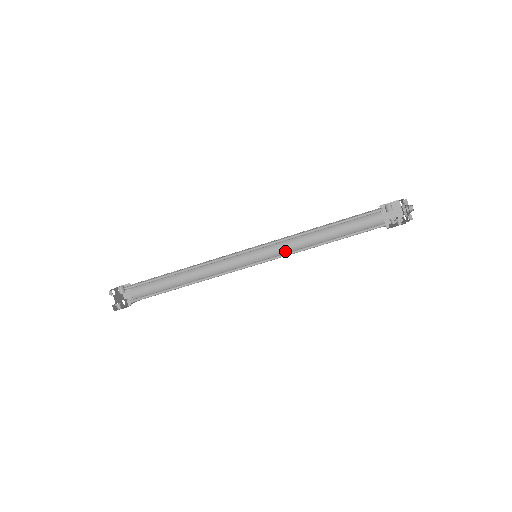
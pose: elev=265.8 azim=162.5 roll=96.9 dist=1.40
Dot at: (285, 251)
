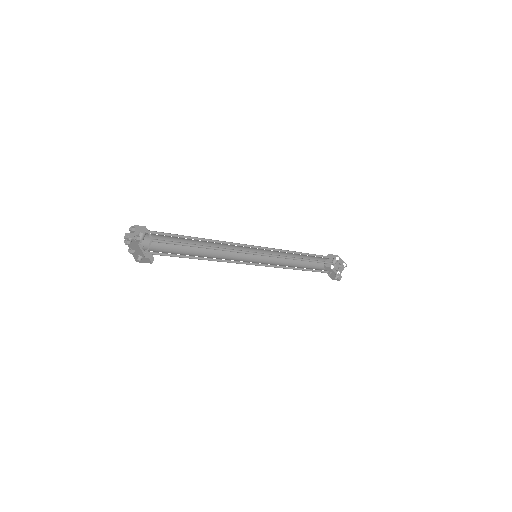
Dot at: (270, 258)
